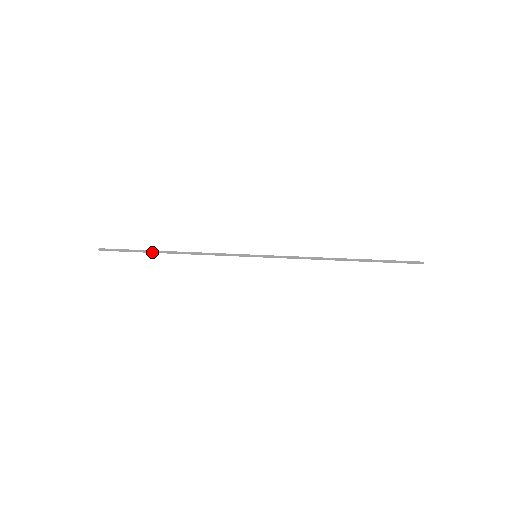
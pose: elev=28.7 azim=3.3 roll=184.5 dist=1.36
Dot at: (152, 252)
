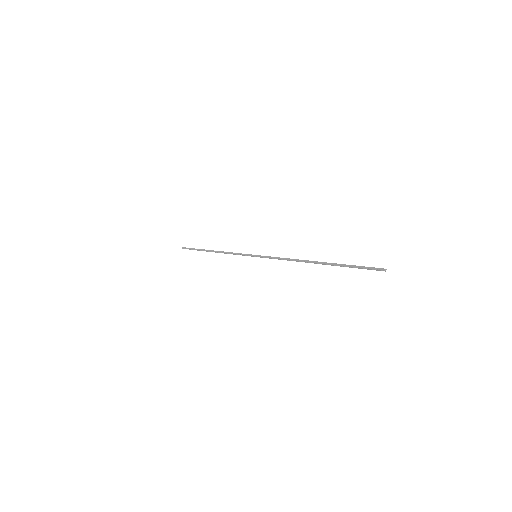
Dot at: occluded
